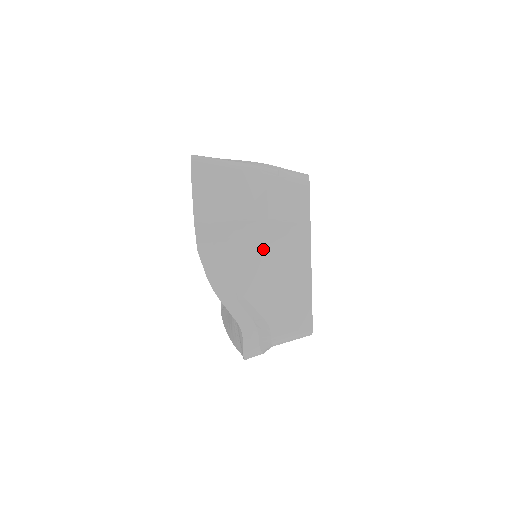
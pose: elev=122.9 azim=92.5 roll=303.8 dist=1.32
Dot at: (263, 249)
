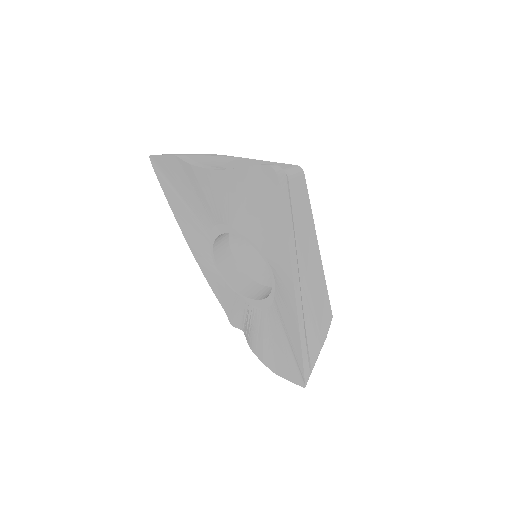
Dot at: (227, 163)
